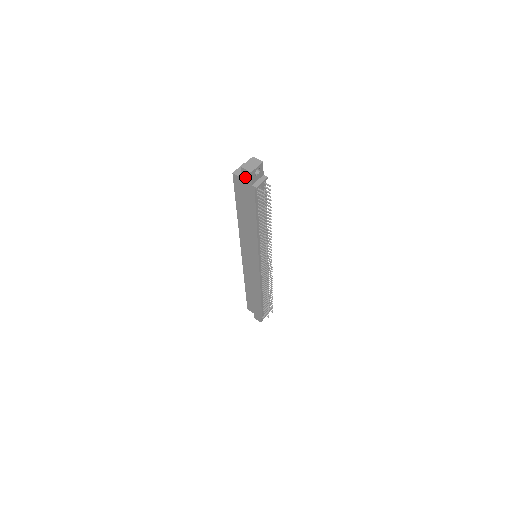
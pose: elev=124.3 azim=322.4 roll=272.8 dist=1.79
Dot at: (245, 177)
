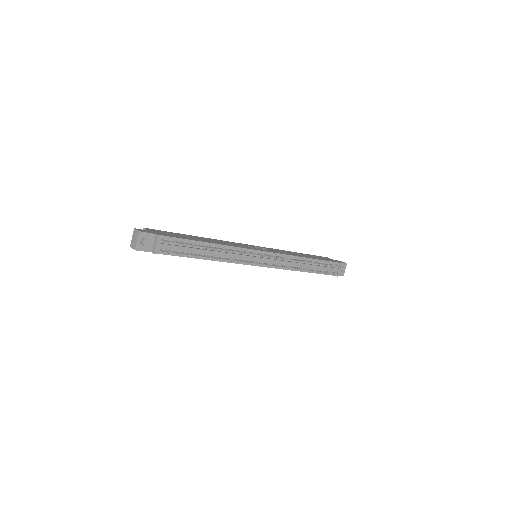
Dot at: occluded
